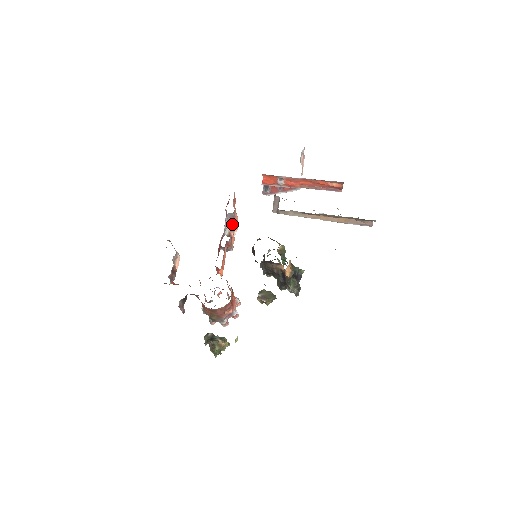
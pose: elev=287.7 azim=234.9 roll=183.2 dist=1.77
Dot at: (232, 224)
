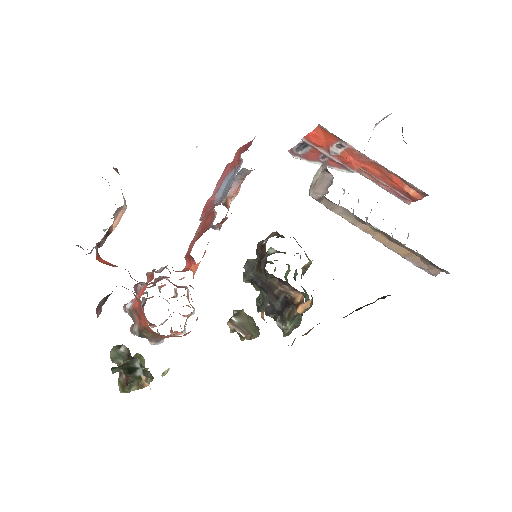
Dot at: (236, 185)
